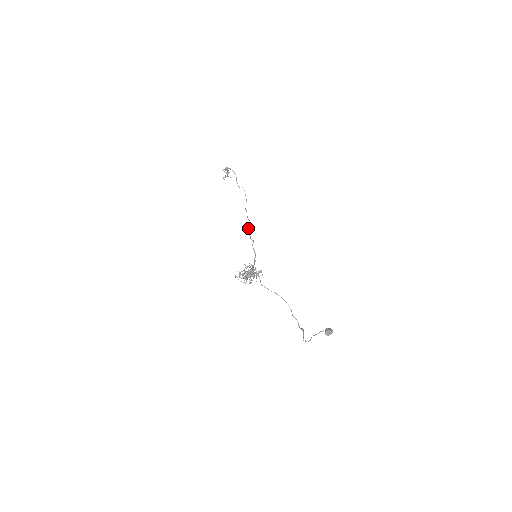
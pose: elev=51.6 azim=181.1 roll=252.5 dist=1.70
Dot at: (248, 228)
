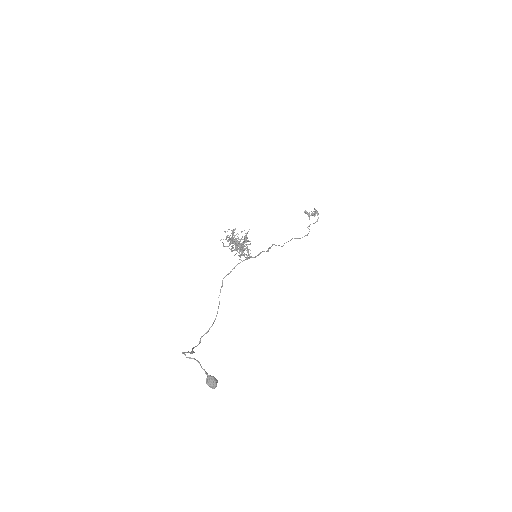
Dot at: occluded
